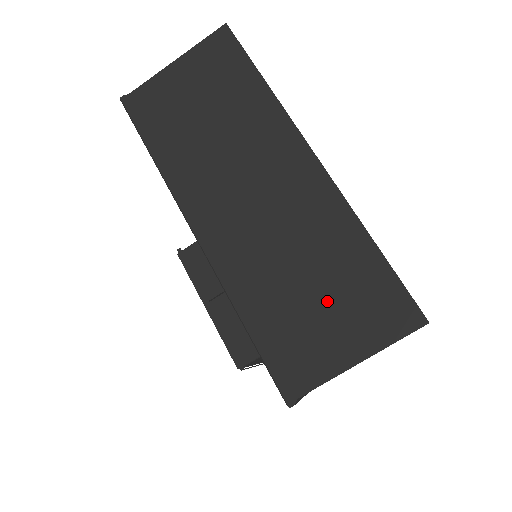
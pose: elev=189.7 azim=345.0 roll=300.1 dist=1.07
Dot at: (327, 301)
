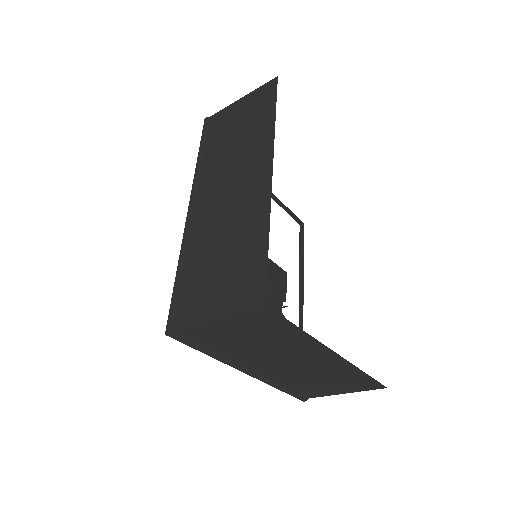
Dot at: (222, 270)
